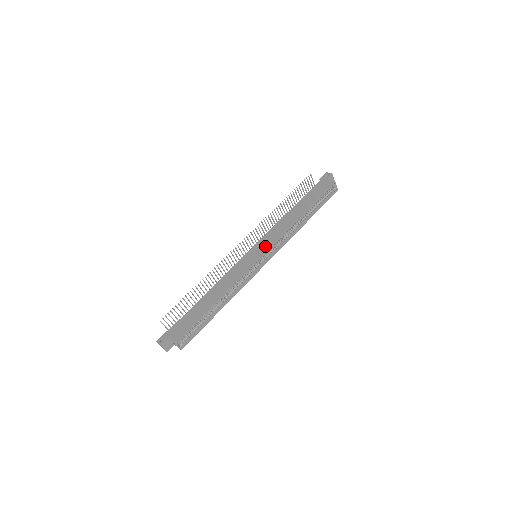
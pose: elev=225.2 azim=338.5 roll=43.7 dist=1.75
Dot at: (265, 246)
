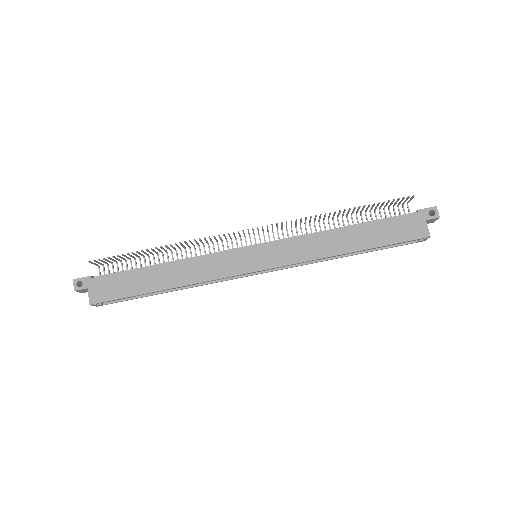
Dot at: (273, 259)
